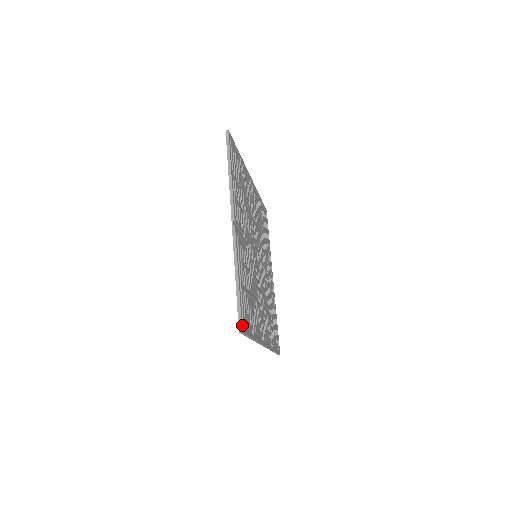
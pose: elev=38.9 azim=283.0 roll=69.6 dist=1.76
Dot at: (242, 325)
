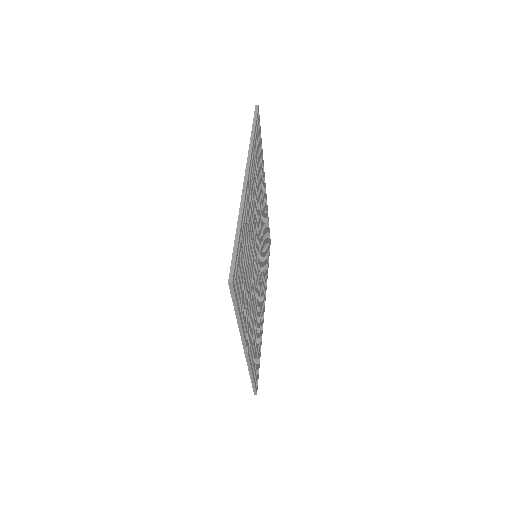
Dot at: (256, 390)
